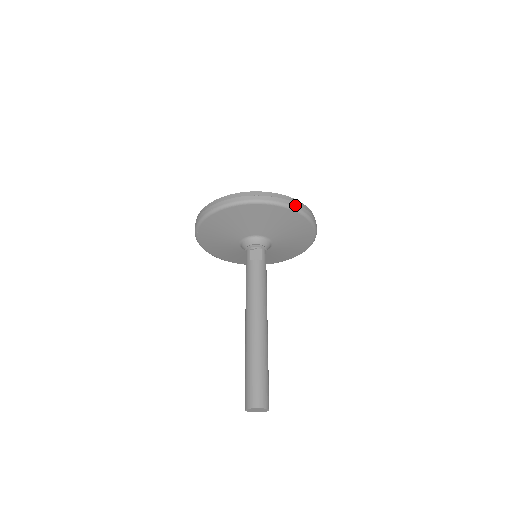
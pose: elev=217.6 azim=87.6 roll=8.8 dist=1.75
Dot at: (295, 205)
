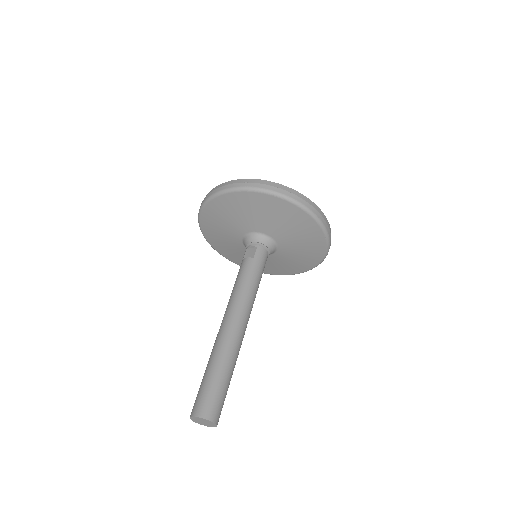
Dot at: (270, 188)
